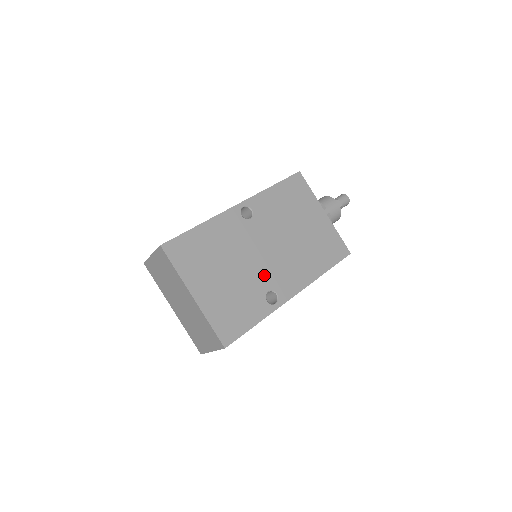
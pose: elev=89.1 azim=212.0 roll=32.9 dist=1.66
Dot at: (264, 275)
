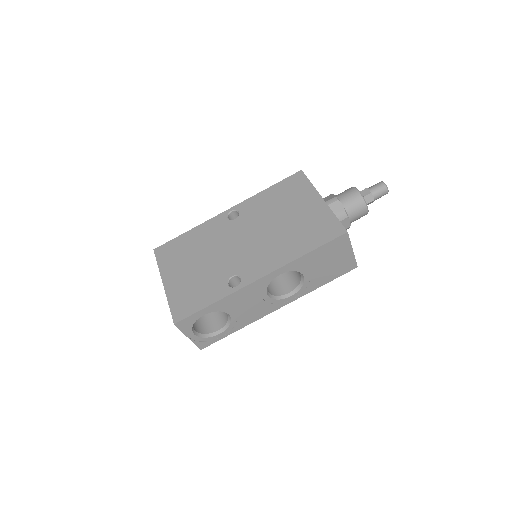
Dot at: (233, 263)
